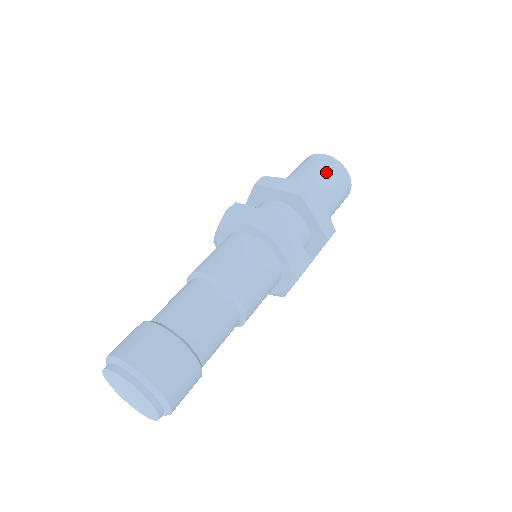
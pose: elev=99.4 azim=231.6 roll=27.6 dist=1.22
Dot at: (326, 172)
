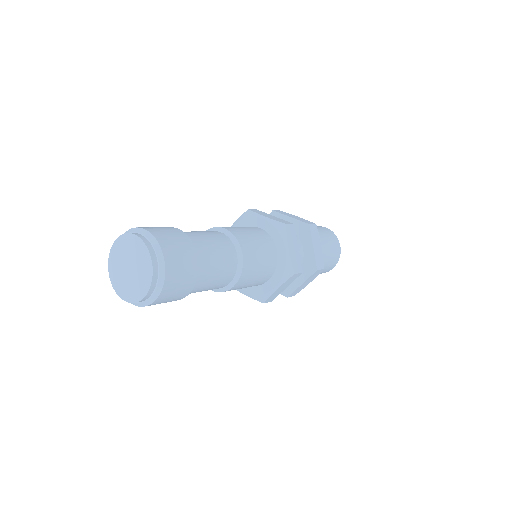
Dot at: (326, 234)
